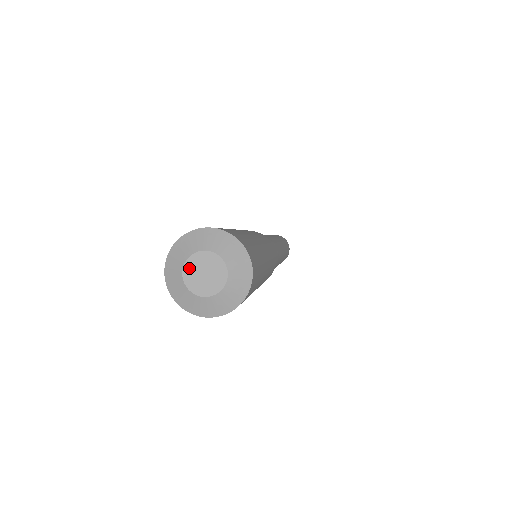
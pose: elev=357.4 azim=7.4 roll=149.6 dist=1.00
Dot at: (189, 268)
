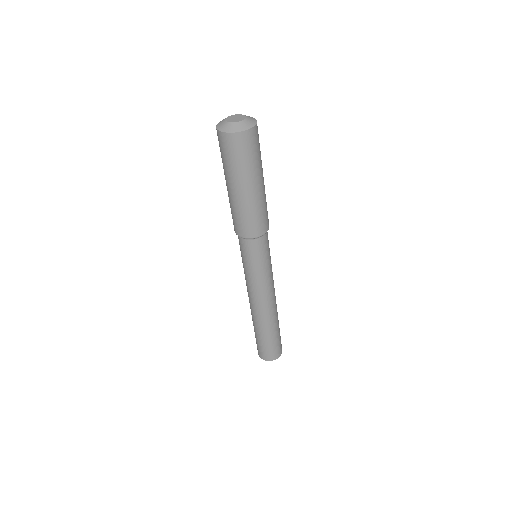
Dot at: (228, 119)
